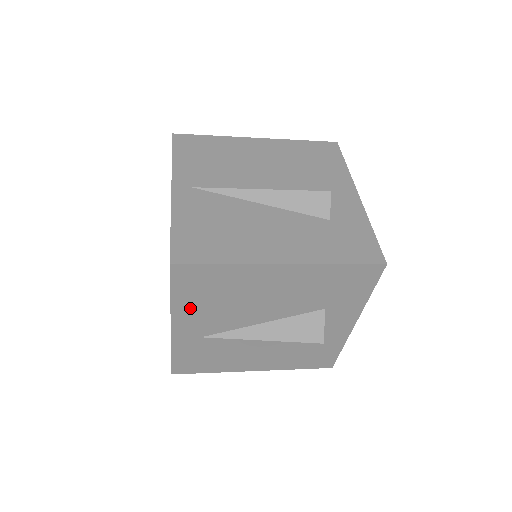
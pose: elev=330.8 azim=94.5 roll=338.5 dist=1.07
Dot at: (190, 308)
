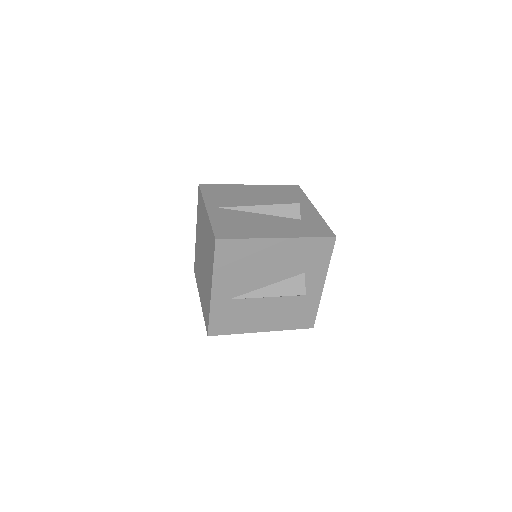
Dot at: (224, 274)
